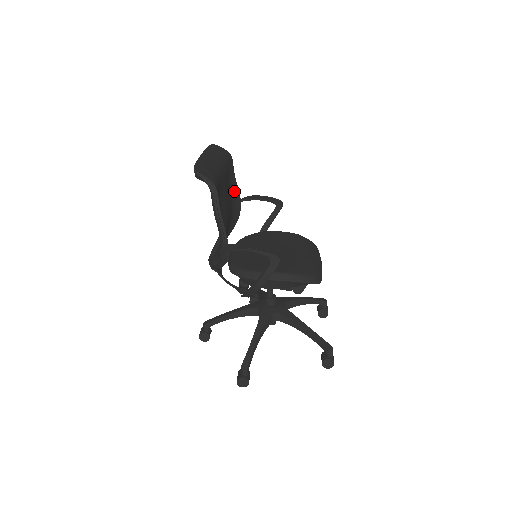
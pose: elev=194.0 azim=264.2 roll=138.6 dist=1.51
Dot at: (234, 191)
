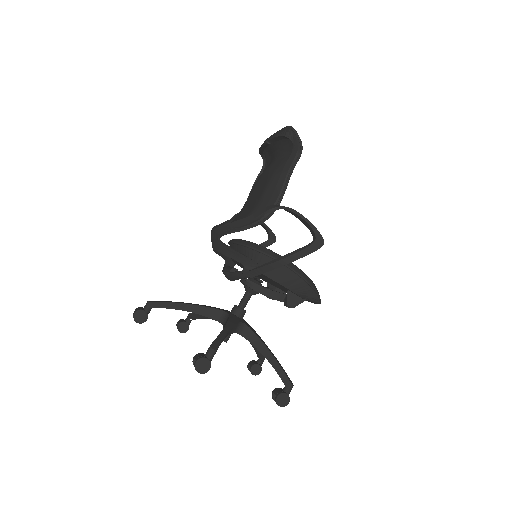
Dot at: occluded
